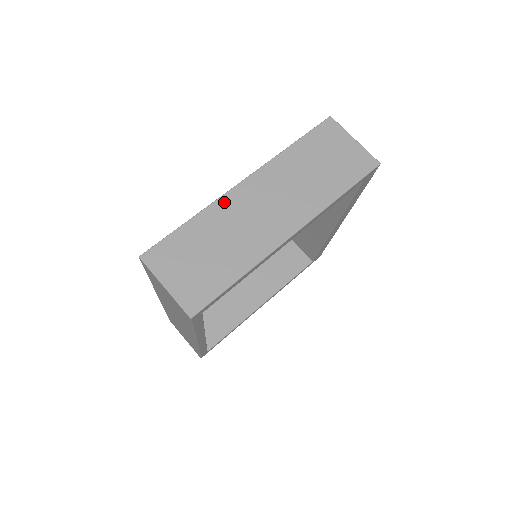
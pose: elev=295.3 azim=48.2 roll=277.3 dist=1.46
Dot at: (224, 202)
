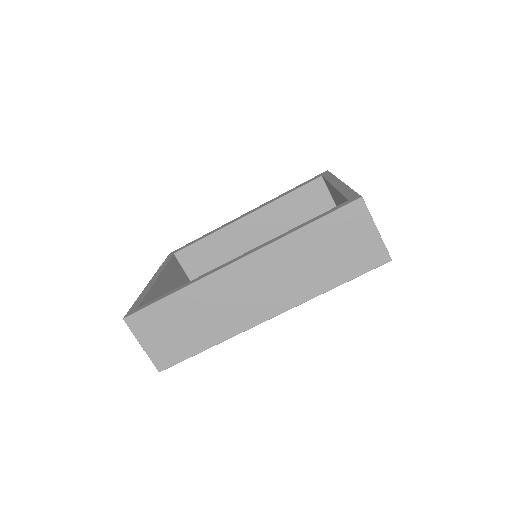
Dot at: occluded
